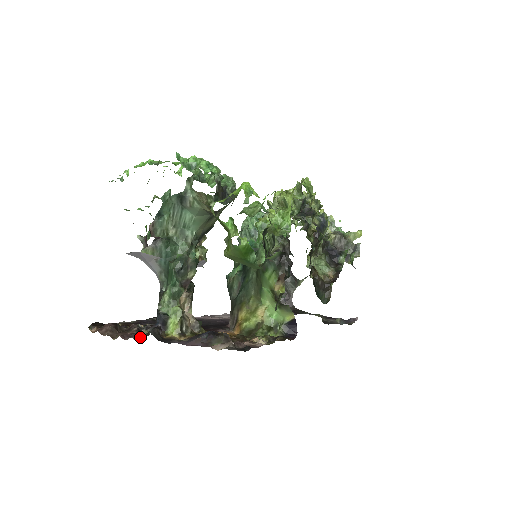
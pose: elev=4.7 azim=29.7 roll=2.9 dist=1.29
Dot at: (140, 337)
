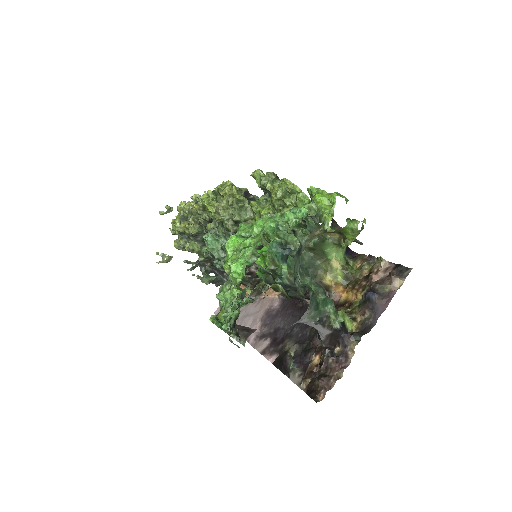
Dot at: (348, 353)
